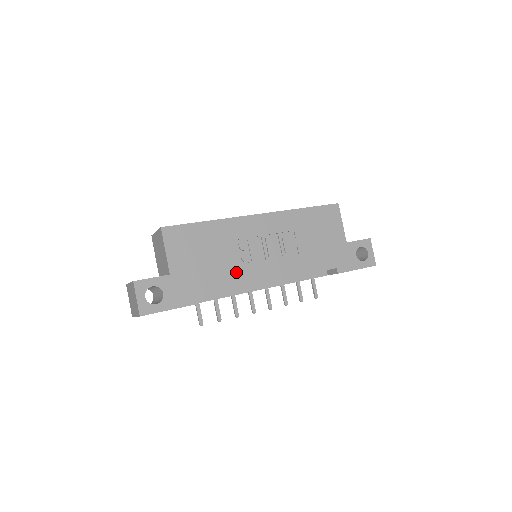
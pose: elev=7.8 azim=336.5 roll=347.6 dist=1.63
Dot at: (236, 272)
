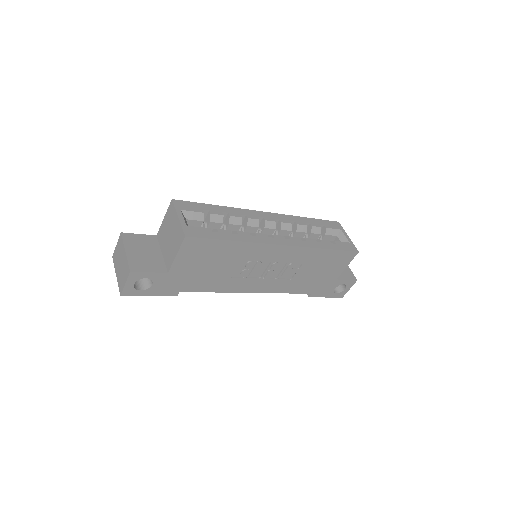
Dot at: (228, 282)
